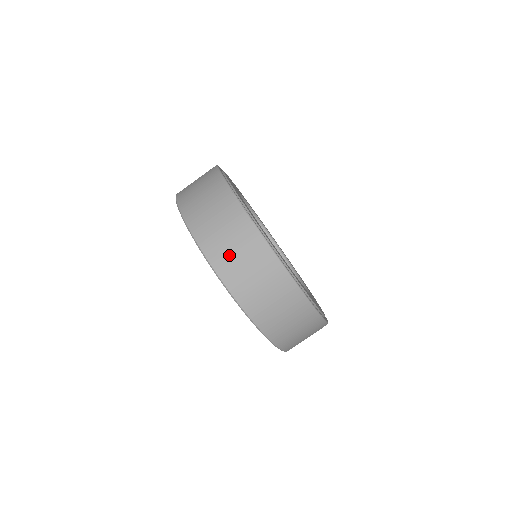
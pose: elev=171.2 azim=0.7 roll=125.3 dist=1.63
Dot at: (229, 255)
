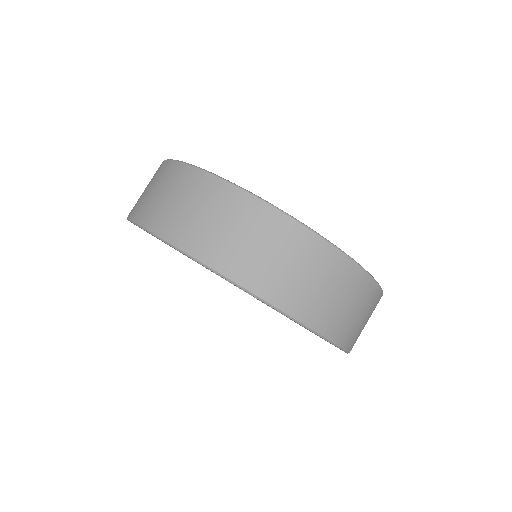
Dot at: (140, 197)
